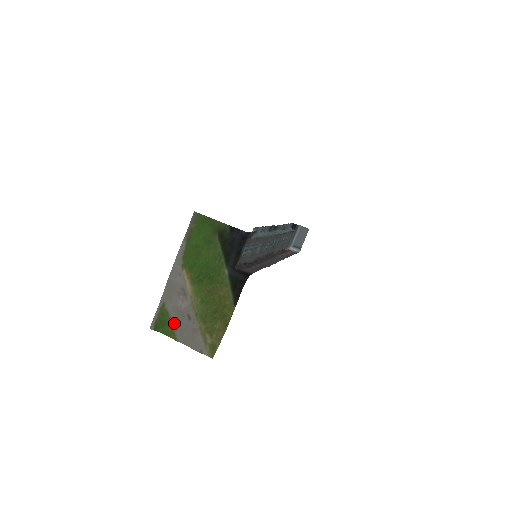
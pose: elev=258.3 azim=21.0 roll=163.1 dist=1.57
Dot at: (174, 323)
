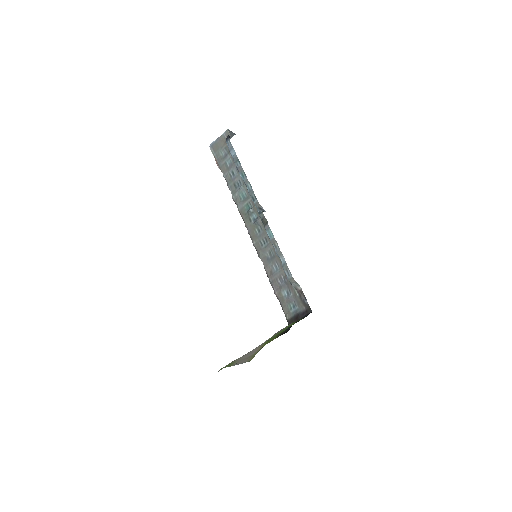
Dot at: (235, 363)
